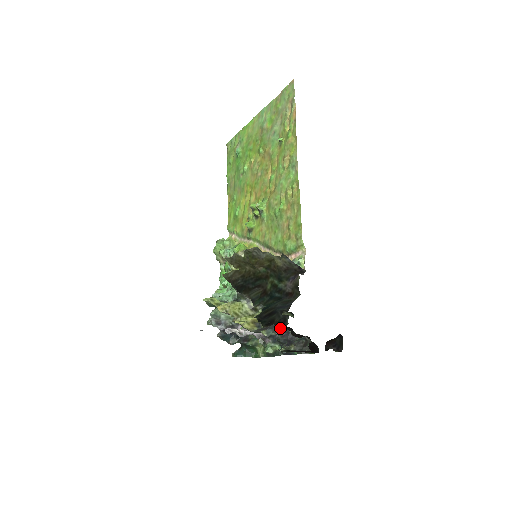
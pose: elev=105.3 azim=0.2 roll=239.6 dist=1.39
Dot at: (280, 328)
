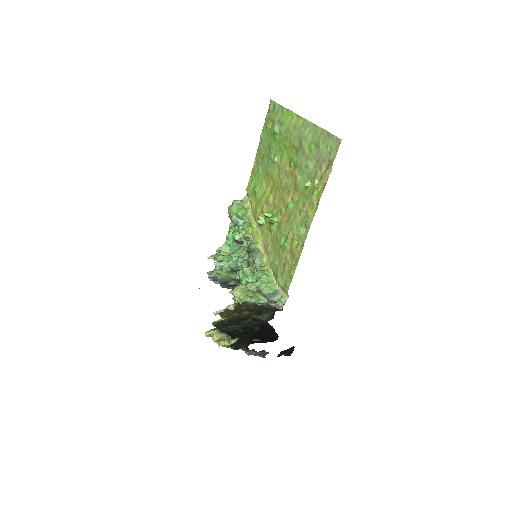
Dot at: (252, 331)
